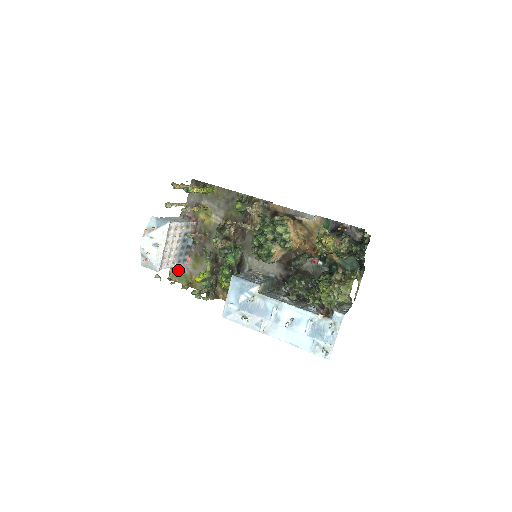
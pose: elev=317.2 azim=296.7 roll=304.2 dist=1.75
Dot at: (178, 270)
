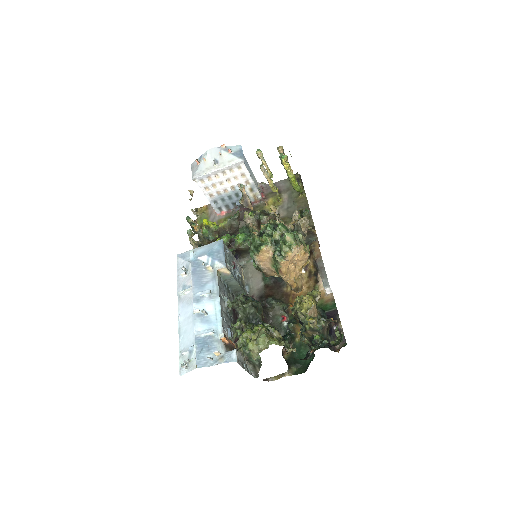
Dot at: (209, 212)
